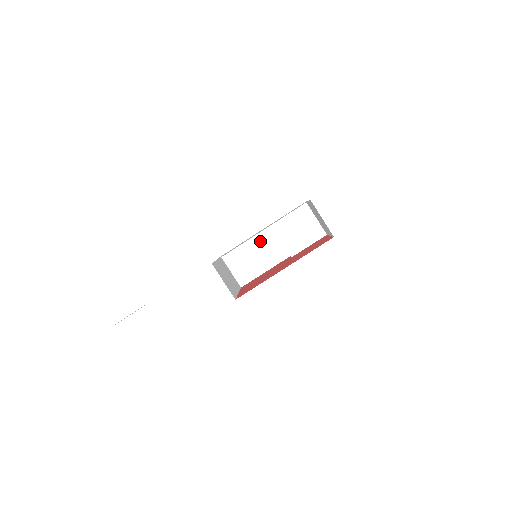
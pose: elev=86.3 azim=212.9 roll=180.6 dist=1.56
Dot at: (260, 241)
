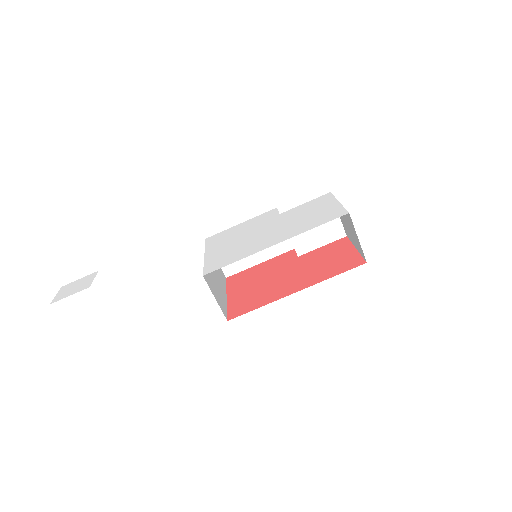
Dot at: occluded
